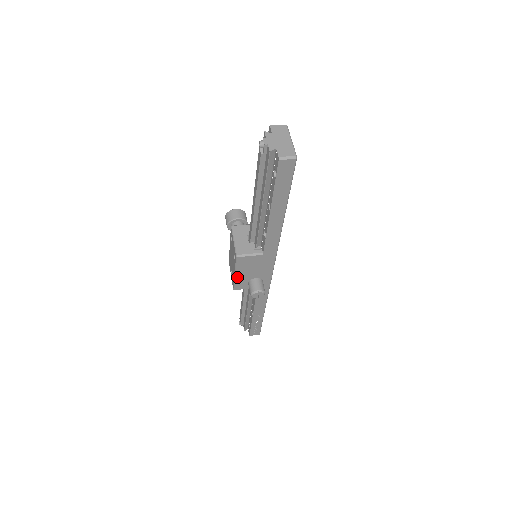
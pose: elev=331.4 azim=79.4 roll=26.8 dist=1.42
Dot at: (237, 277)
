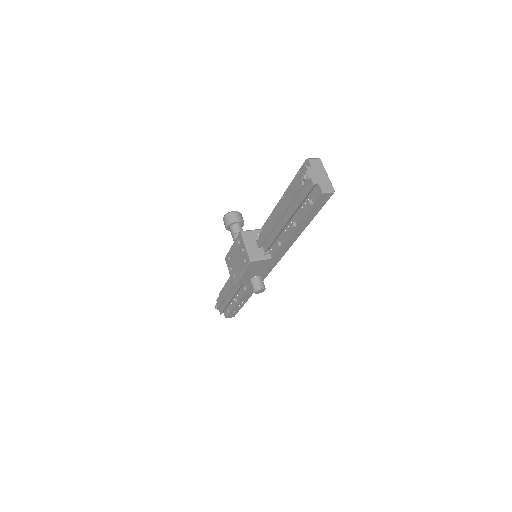
Dot at: (242, 276)
